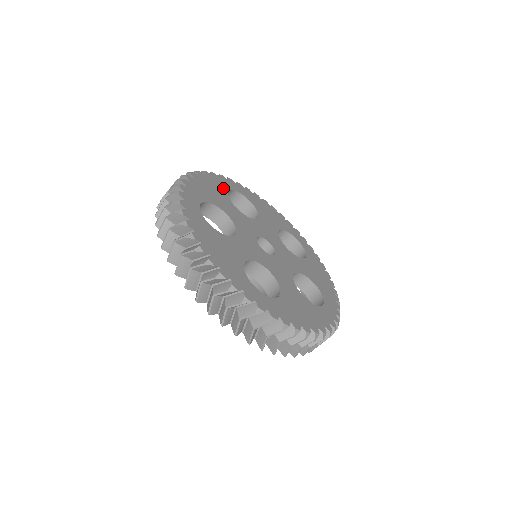
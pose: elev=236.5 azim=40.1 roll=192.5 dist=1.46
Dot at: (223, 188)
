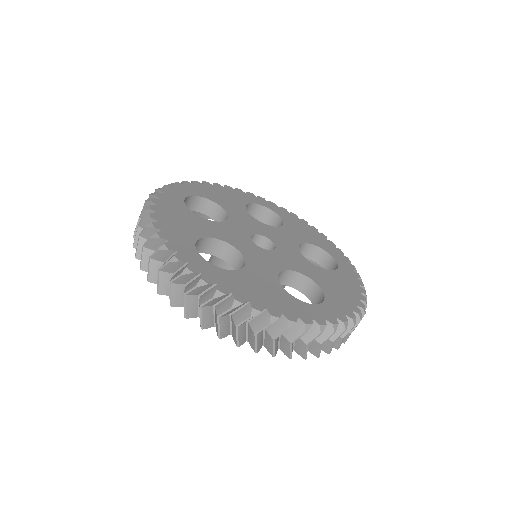
Dot at: (180, 206)
